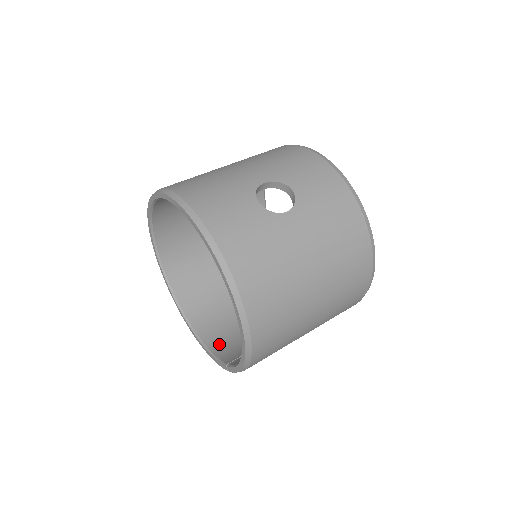
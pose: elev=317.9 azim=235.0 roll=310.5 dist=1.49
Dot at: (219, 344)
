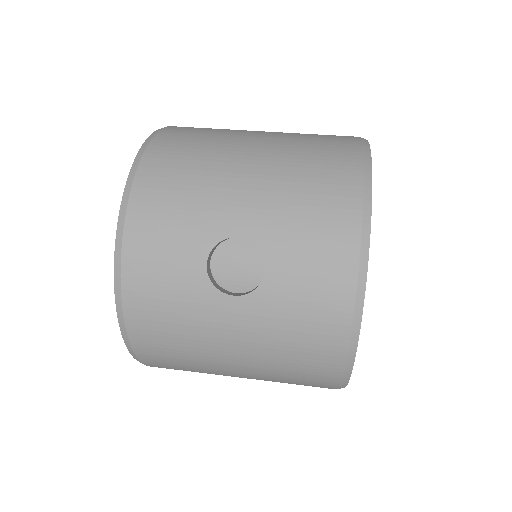
Dot at: occluded
